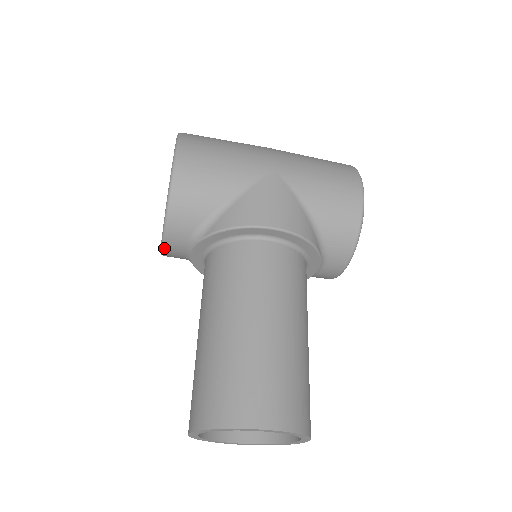
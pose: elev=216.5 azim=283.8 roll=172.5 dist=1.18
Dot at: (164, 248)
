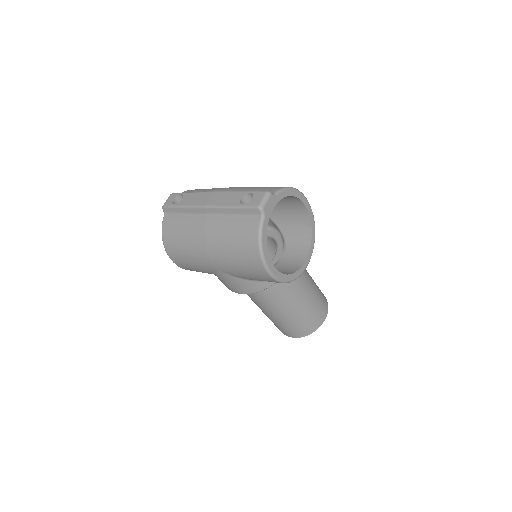
Dot at: occluded
